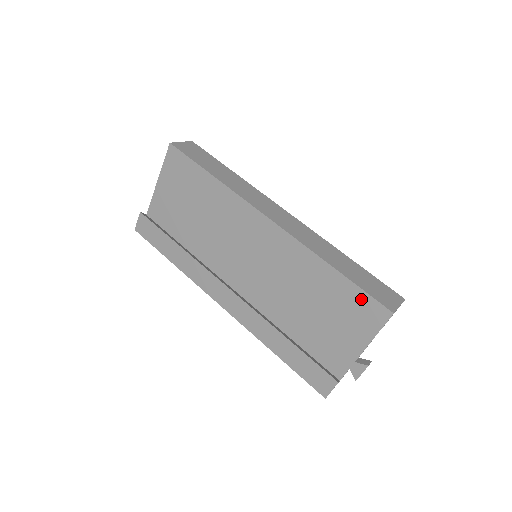
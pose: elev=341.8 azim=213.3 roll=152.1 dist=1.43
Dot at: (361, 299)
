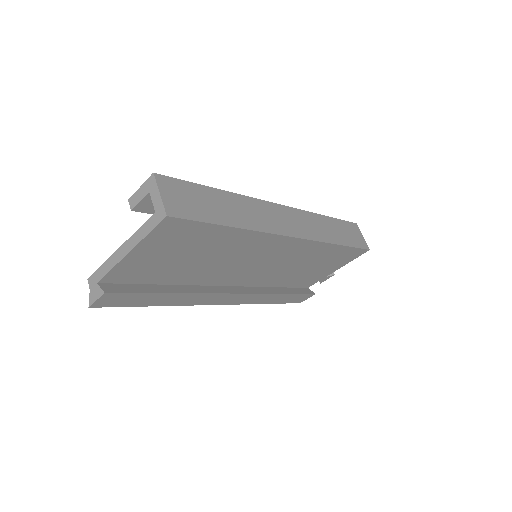
Dot at: (351, 252)
